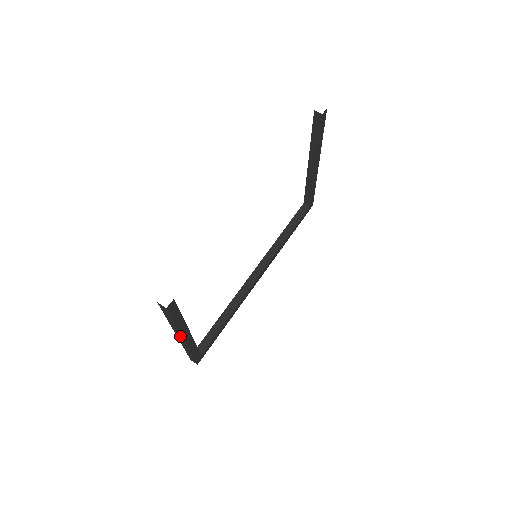
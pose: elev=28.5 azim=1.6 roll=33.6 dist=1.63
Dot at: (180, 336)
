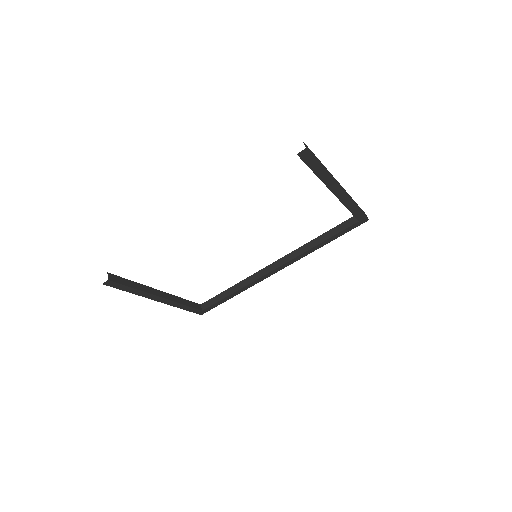
Dot at: occluded
